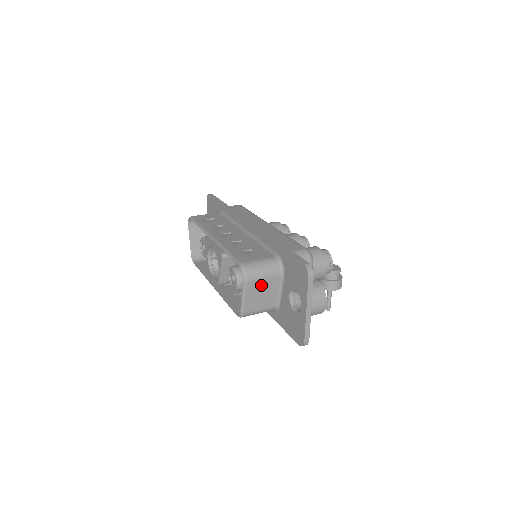
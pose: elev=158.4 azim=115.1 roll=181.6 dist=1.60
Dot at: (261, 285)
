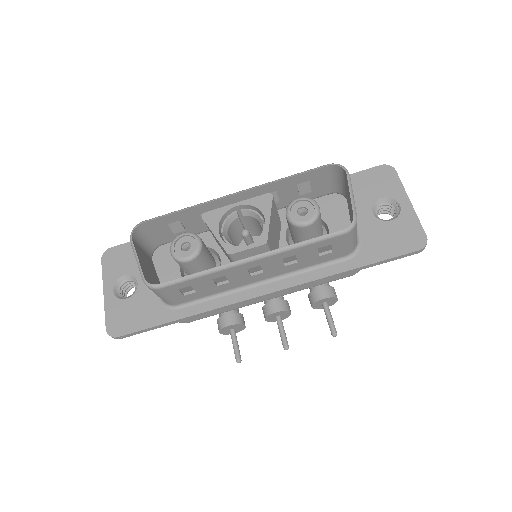
Dot at: occluded
